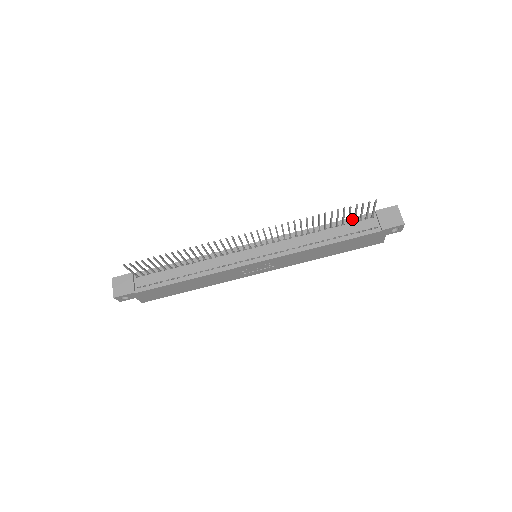
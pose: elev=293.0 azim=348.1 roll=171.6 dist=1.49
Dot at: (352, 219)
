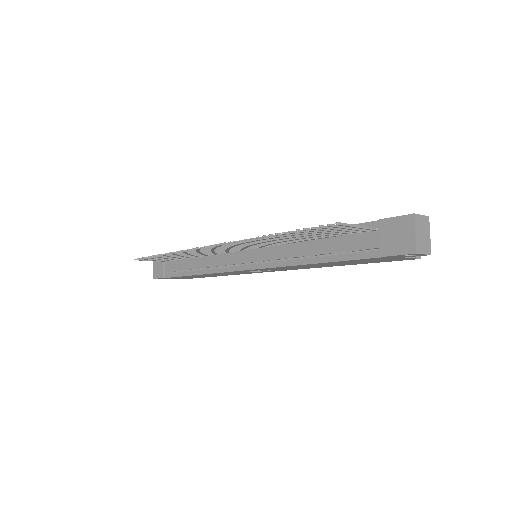
Dot at: occluded
